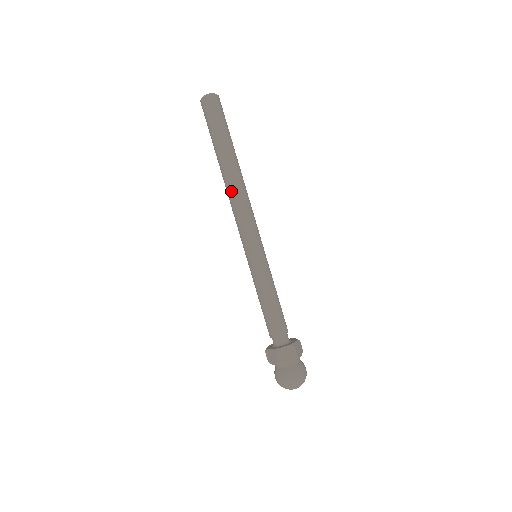
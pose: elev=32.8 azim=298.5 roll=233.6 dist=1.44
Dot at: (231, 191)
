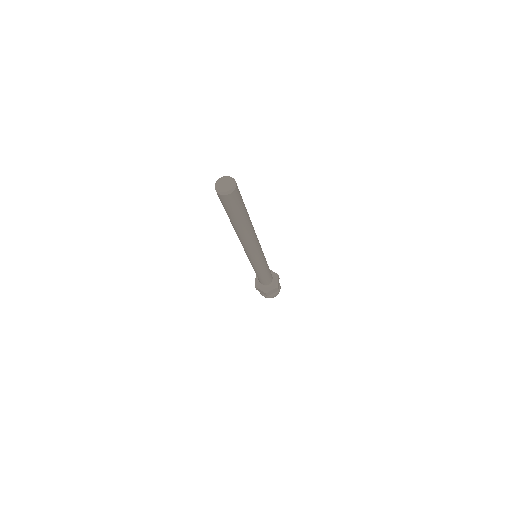
Dot at: (243, 240)
